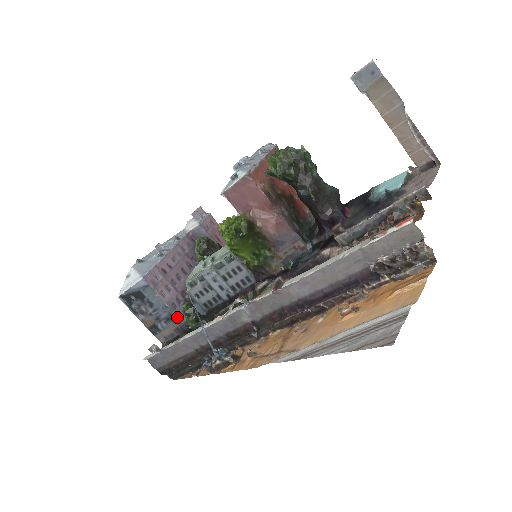
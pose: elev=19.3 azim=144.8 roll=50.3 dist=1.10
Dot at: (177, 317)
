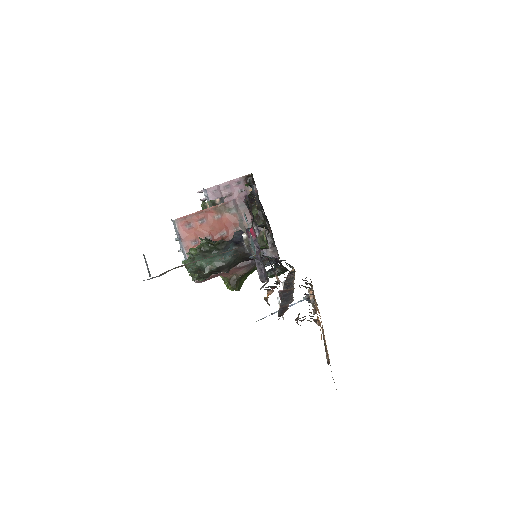
Dot at: occluded
